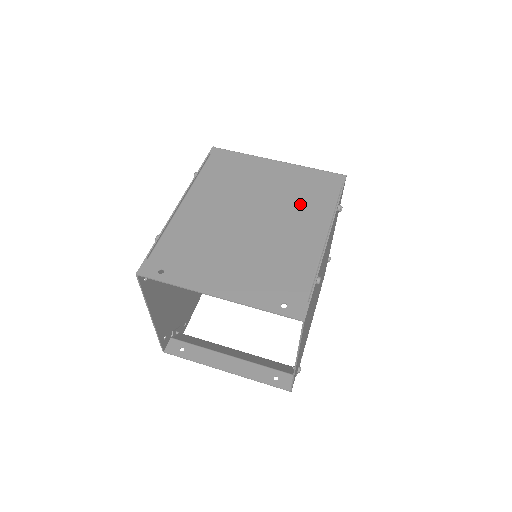
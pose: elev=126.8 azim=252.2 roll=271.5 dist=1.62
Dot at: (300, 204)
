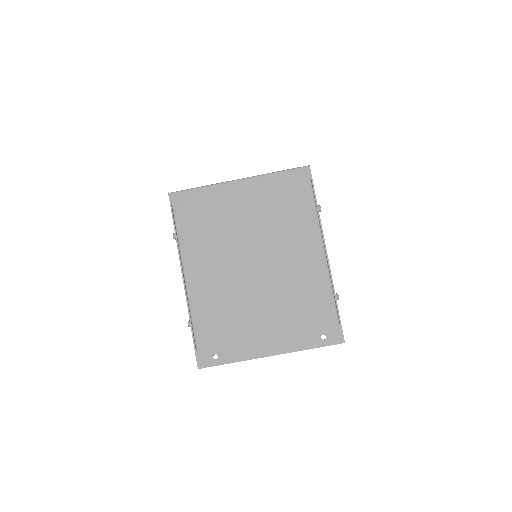
Dot at: (286, 226)
